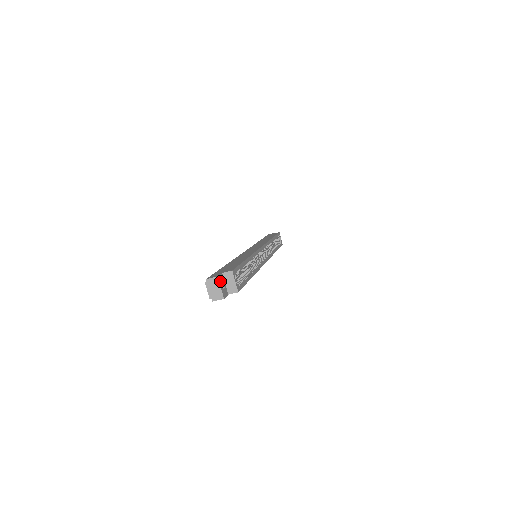
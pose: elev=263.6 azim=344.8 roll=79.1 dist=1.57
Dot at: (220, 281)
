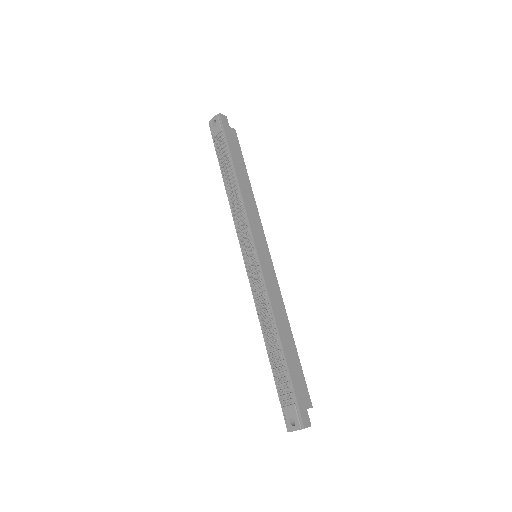
Dot at: occluded
